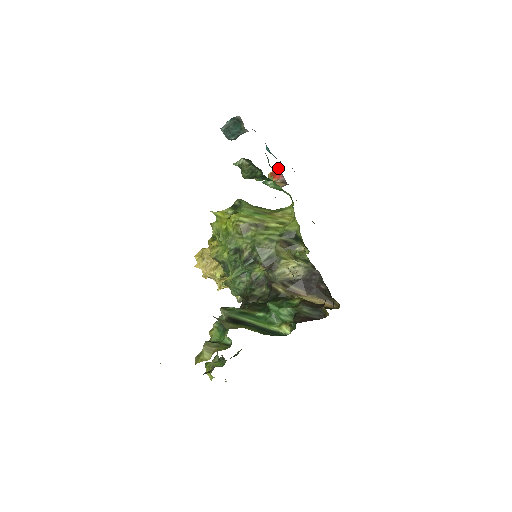
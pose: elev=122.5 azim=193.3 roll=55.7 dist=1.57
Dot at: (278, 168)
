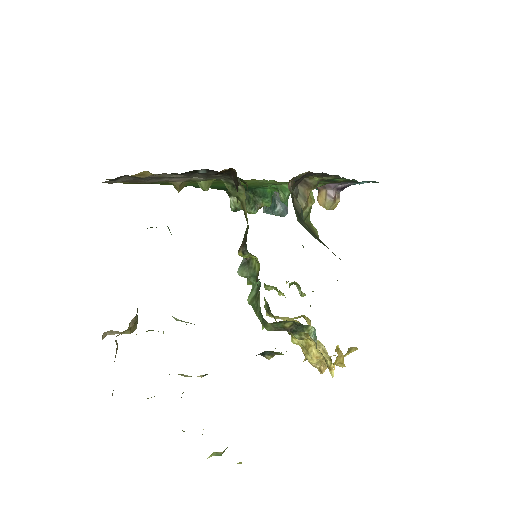
Dot at: occluded
